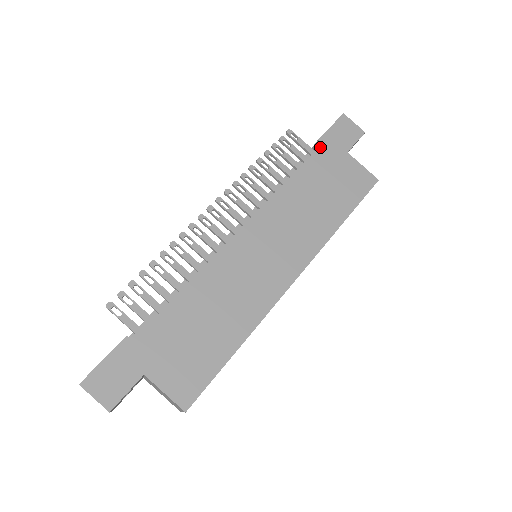
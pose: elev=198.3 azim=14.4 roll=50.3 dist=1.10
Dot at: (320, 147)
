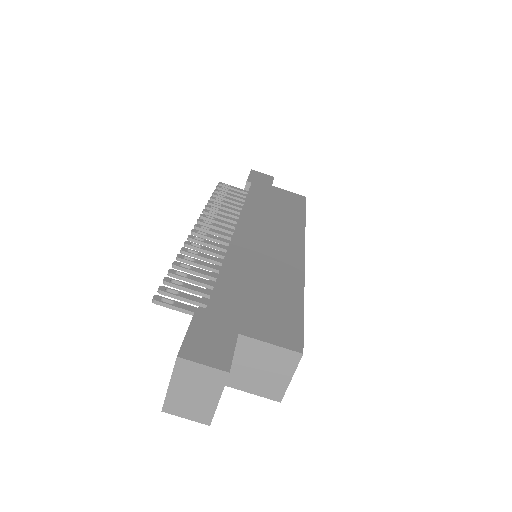
Dot at: (252, 184)
